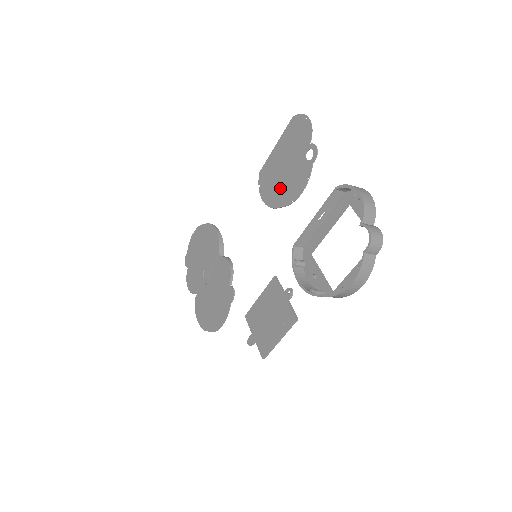
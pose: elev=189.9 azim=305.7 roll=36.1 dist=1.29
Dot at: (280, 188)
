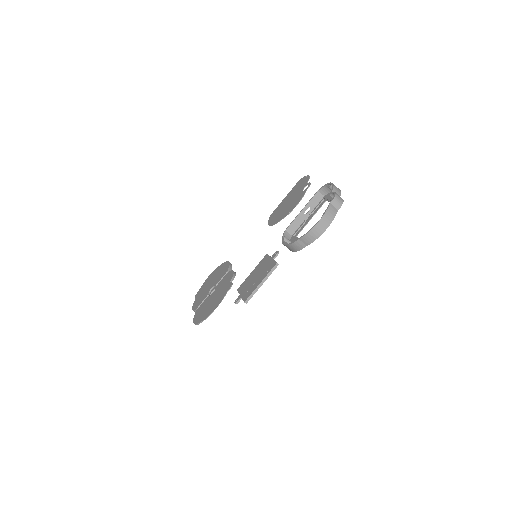
Dot at: (283, 212)
